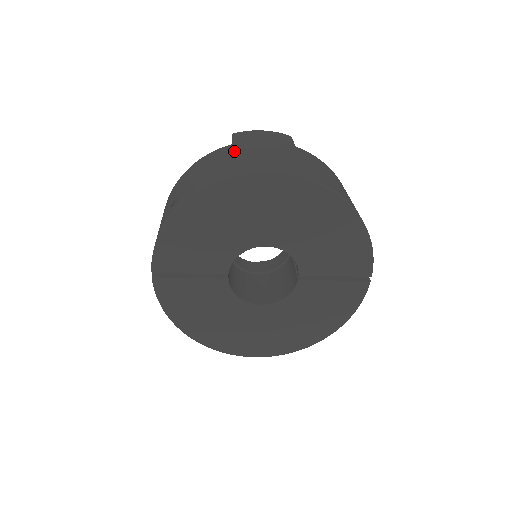
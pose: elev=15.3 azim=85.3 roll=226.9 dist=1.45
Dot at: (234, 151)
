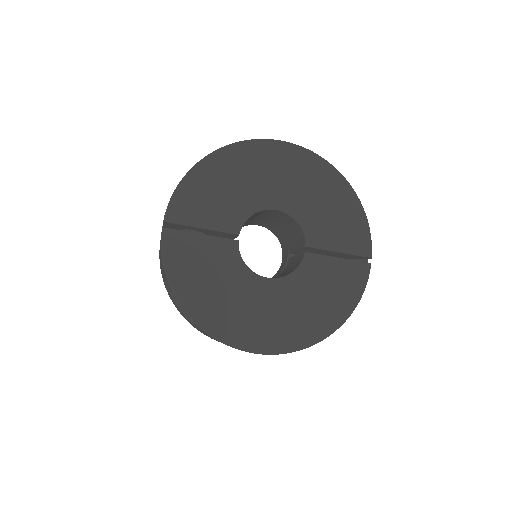
Dot at: occluded
